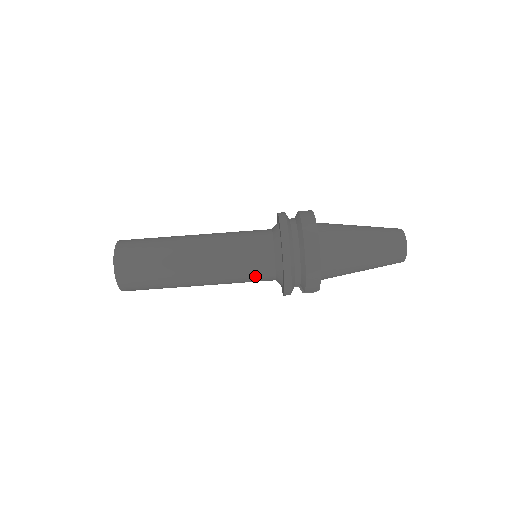
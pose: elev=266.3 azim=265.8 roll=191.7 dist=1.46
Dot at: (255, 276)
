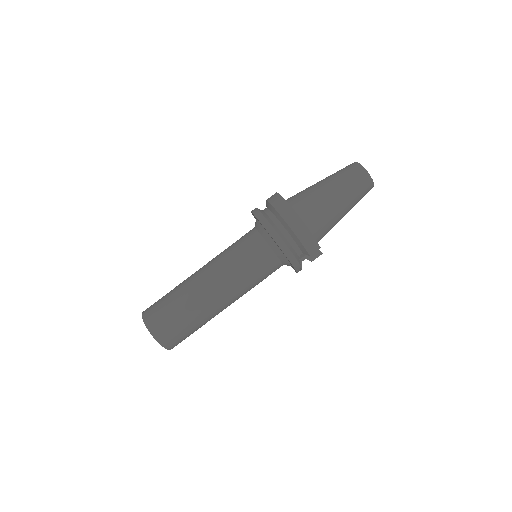
Dot at: (263, 269)
